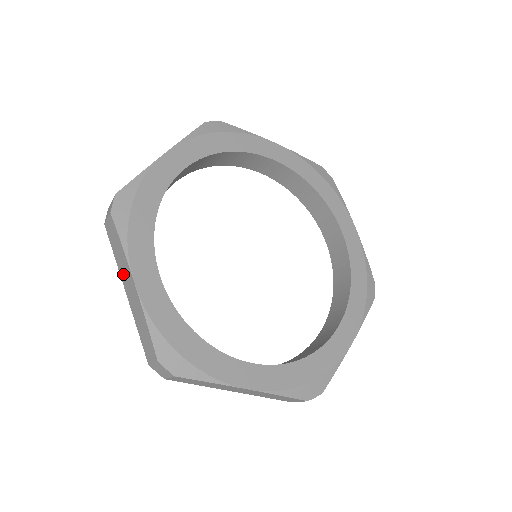
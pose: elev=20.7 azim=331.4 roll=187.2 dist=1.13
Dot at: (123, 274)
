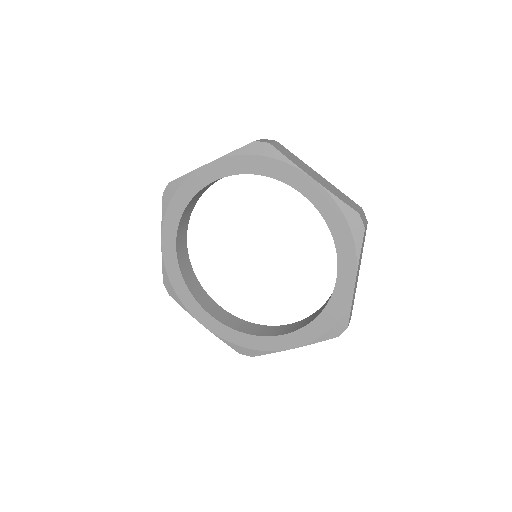
Dot at: occluded
